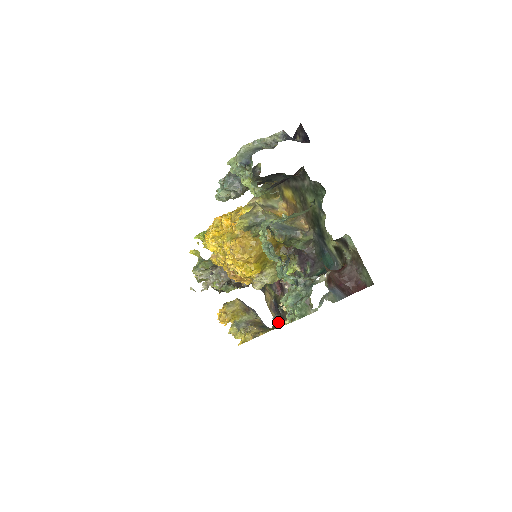
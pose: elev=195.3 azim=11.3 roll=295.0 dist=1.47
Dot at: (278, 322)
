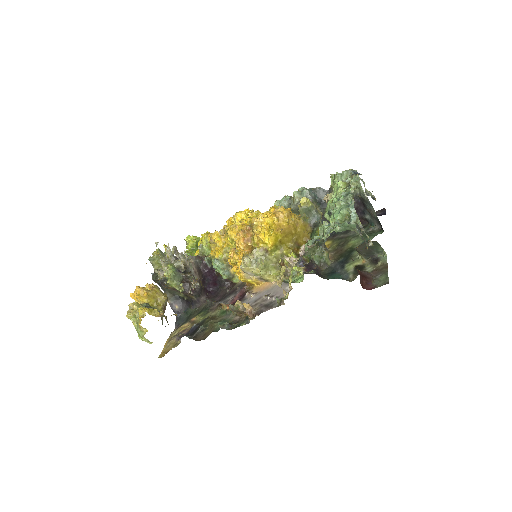
Dot at: (187, 336)
